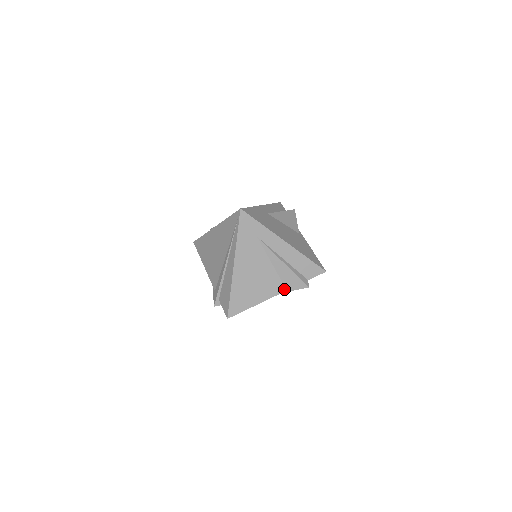
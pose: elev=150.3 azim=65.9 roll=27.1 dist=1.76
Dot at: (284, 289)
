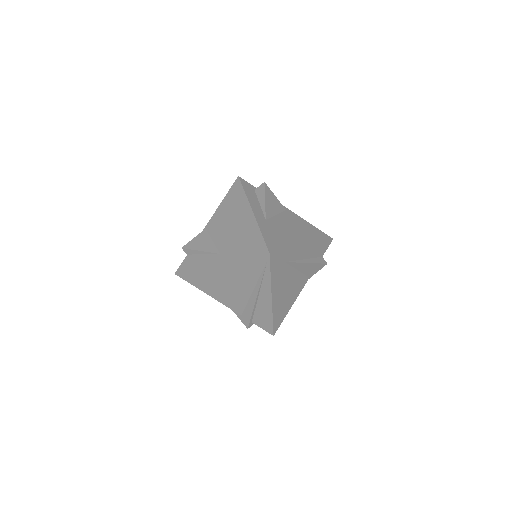
Dot at: (307, 279)
